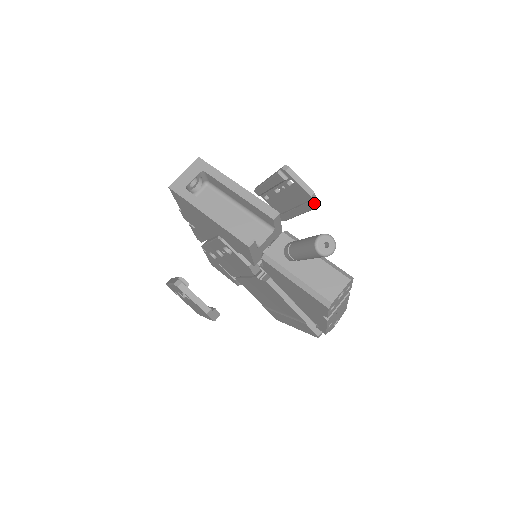
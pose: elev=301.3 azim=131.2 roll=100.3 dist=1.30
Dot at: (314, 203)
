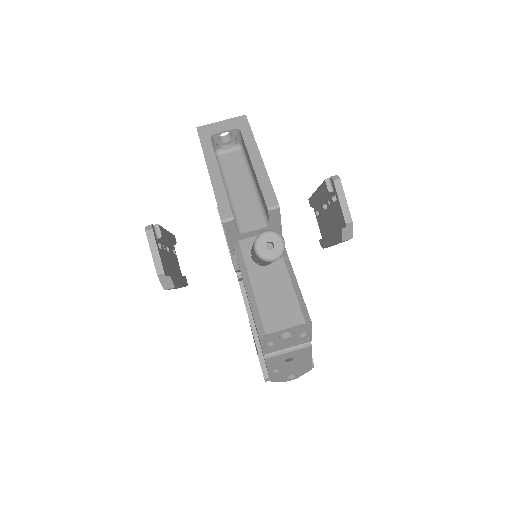
Dot at: (347, 234)
